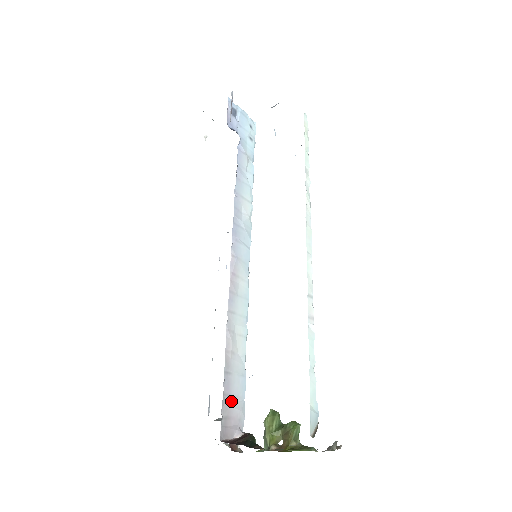
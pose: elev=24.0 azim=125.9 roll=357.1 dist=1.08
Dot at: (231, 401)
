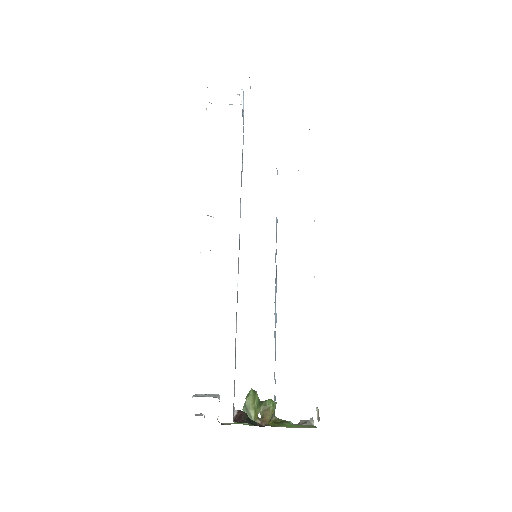
Dot at: (234, 386)
